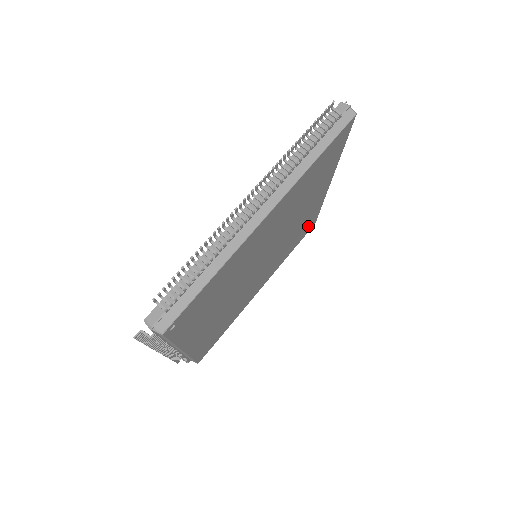
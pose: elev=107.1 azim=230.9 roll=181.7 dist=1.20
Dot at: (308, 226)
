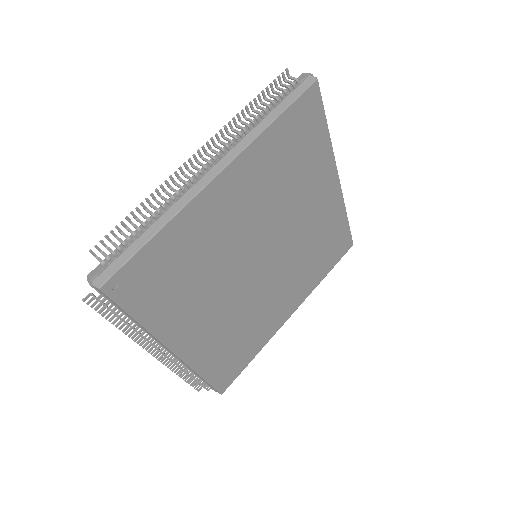
Dot at: (338, 242)
